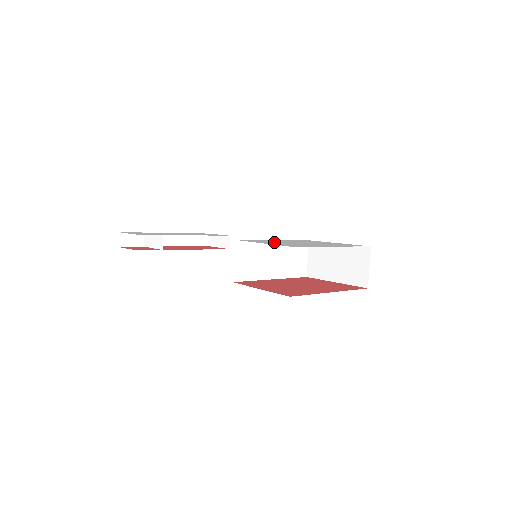
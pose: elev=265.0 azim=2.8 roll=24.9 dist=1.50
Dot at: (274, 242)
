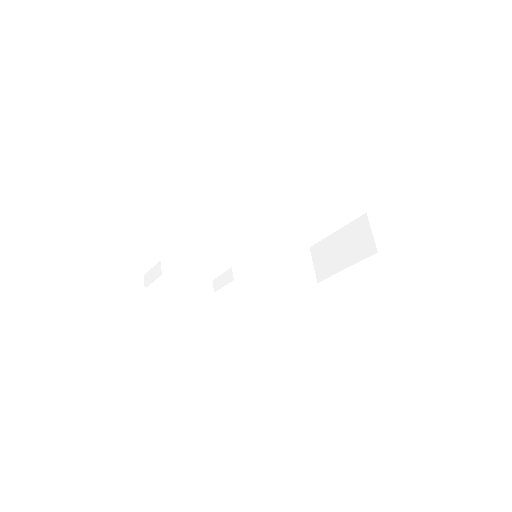
Dot at: occluded
